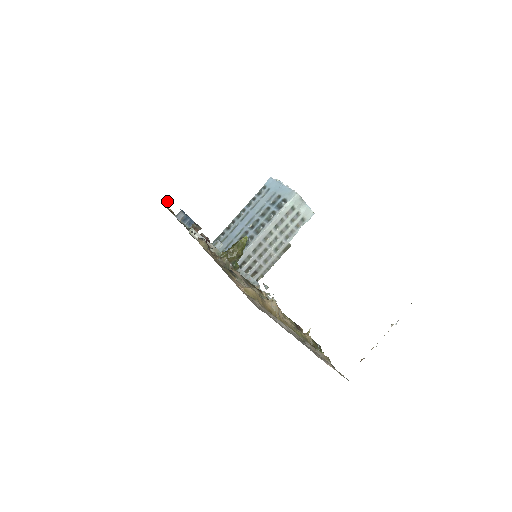
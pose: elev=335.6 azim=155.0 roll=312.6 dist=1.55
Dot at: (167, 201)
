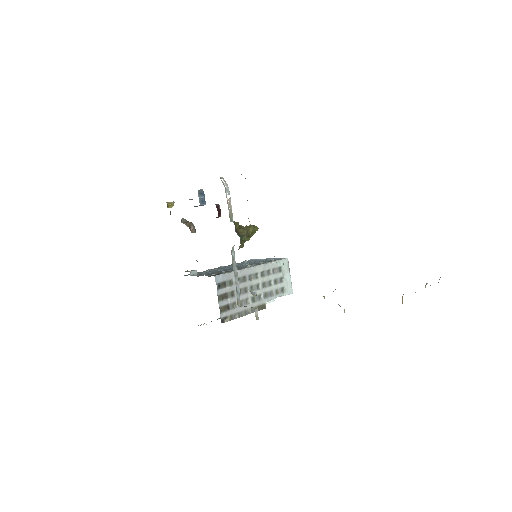
Dot at: (170, 202)
